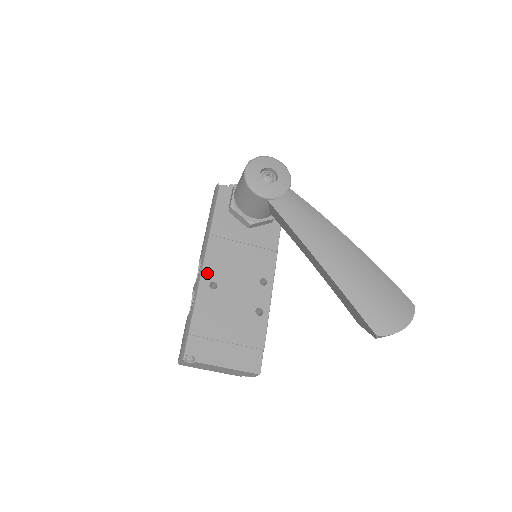
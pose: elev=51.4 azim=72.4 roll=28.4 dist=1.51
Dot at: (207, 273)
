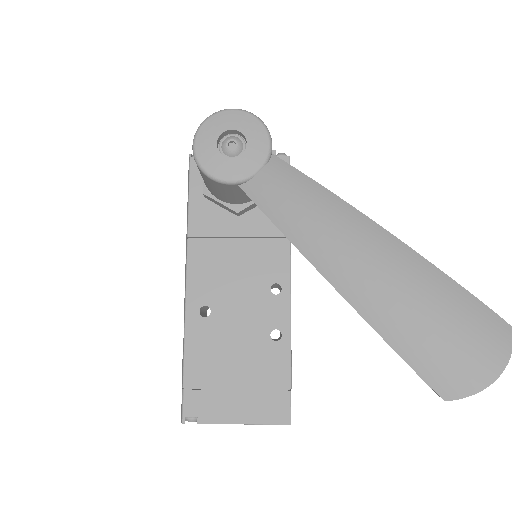
Dot at: (193, 295)
